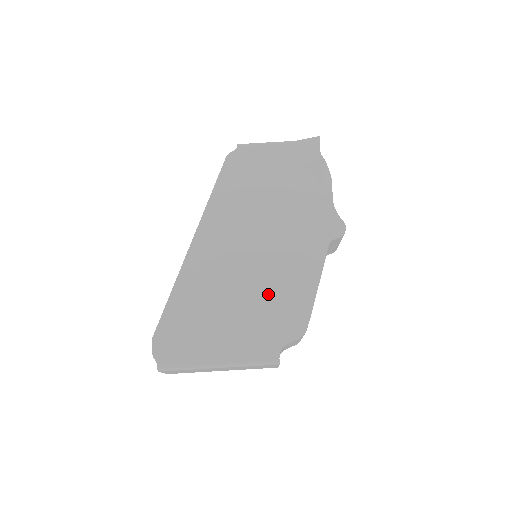
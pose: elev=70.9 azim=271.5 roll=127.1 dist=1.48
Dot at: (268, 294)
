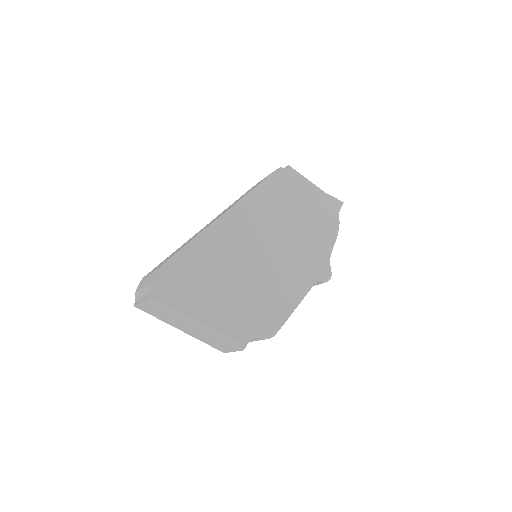
Dot at: (261, 291)
